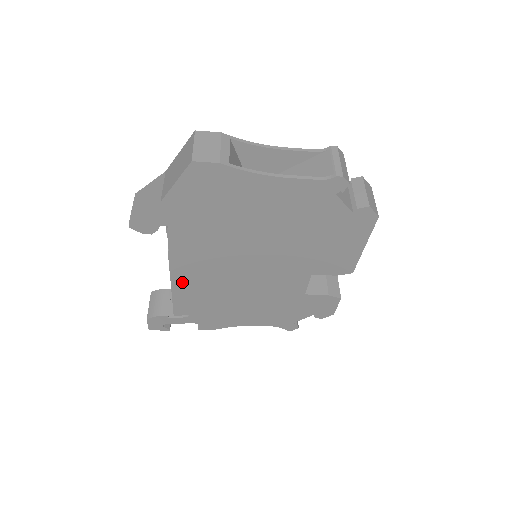
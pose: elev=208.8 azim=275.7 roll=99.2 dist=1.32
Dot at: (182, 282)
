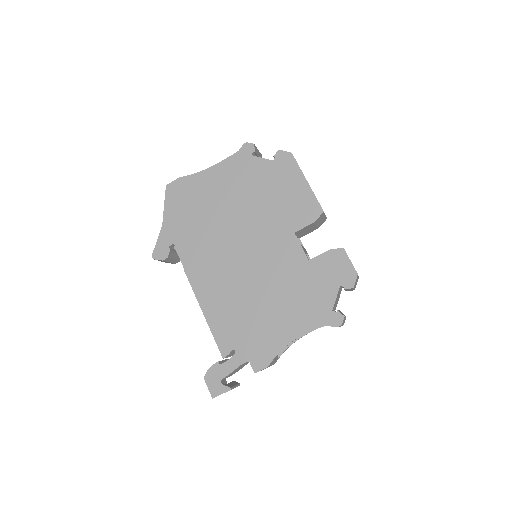
Dot at: (208, 302)
